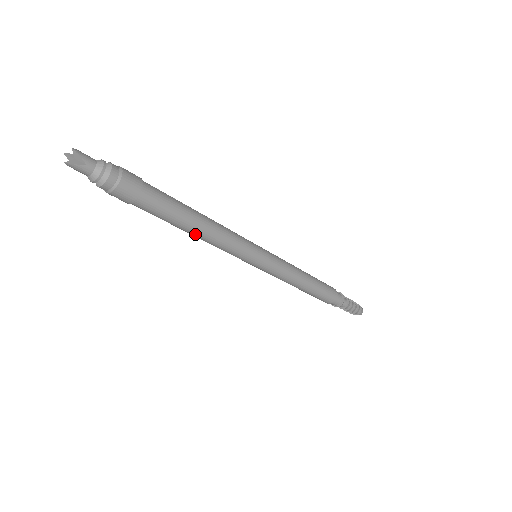
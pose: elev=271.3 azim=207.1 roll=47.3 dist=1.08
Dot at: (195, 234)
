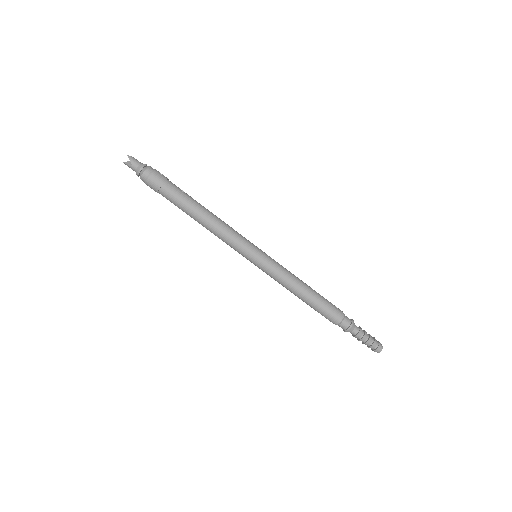
Dot at: (201, 224)
